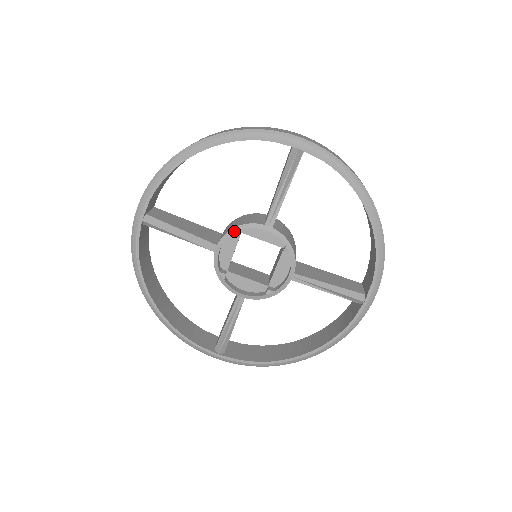
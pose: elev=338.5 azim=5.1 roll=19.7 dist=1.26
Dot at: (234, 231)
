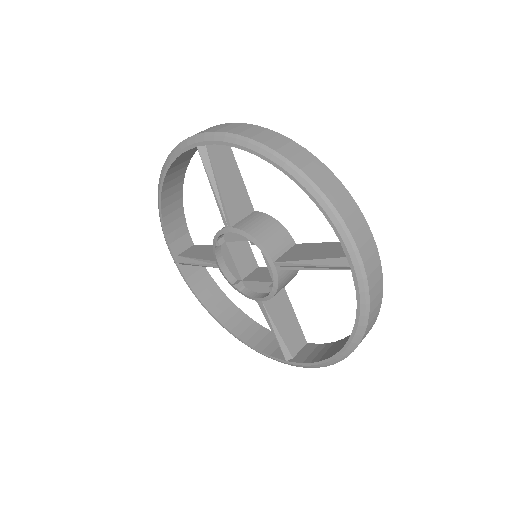
Dot at: (250, 238)
